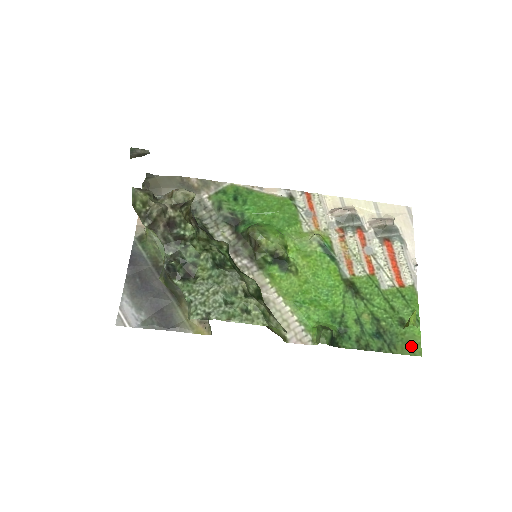
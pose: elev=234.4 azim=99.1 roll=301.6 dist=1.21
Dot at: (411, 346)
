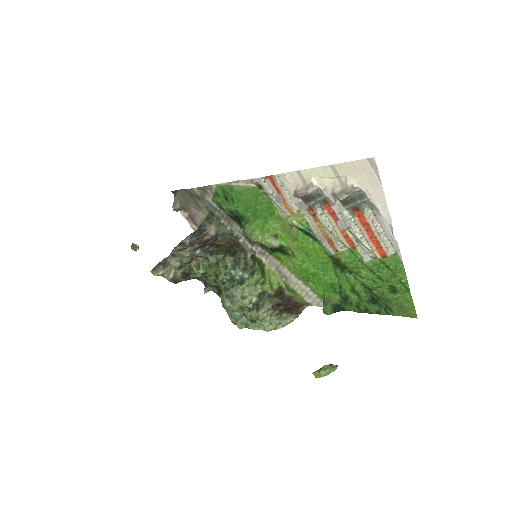
Dot at: (406, 309)
